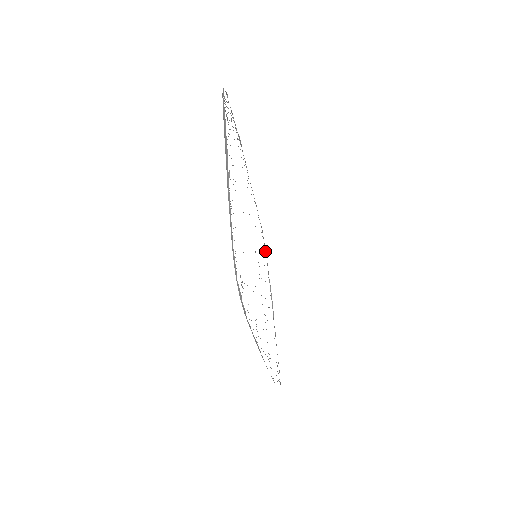
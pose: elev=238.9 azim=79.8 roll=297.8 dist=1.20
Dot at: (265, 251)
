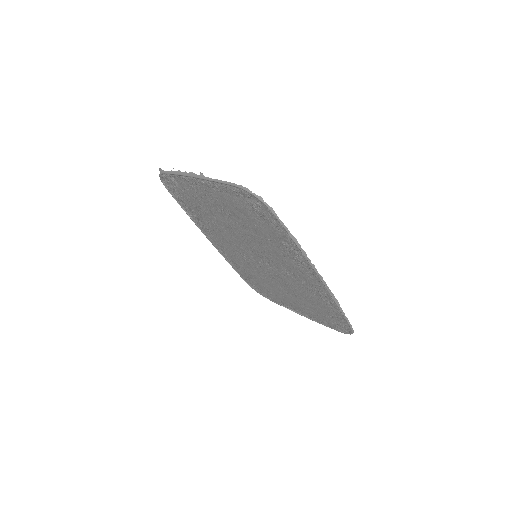
Dot at: (262, 294)
